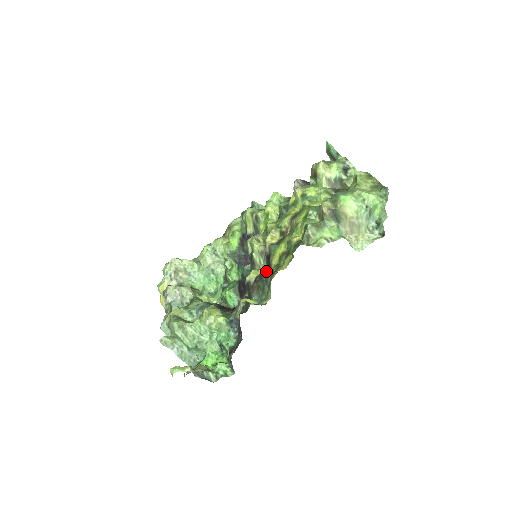
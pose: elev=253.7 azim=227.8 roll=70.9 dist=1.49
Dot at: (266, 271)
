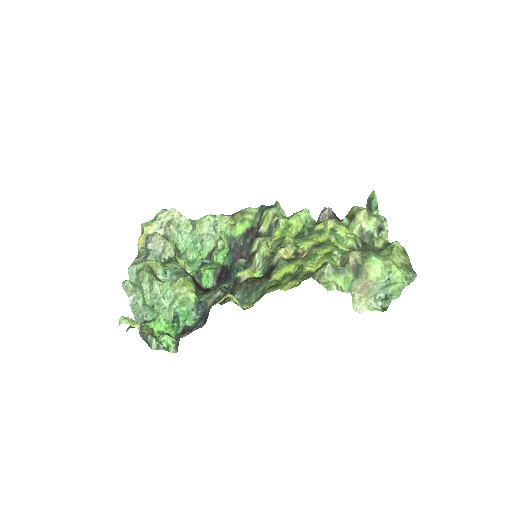
Dot at: (262, 279)
